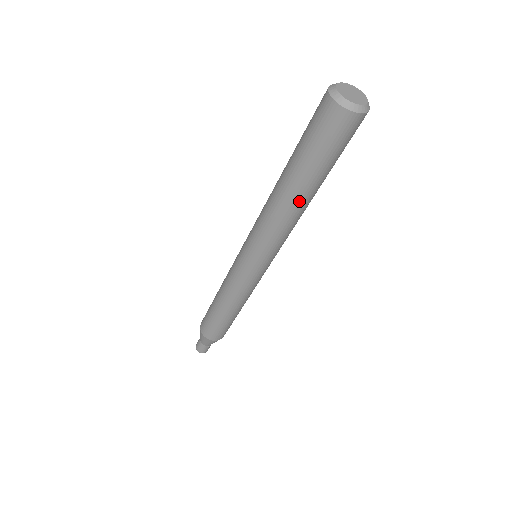
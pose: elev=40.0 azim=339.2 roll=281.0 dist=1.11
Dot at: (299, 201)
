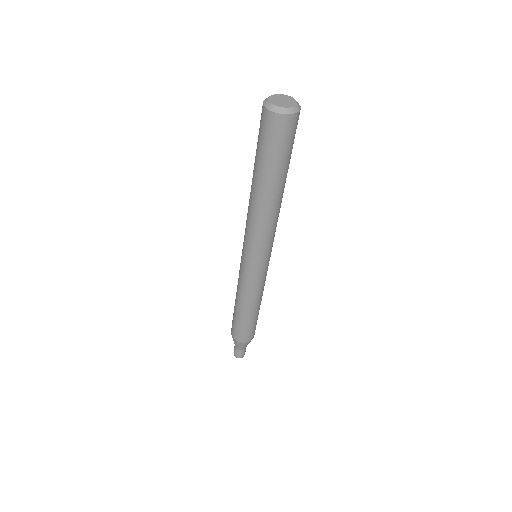
Dot at: (261, 196)
